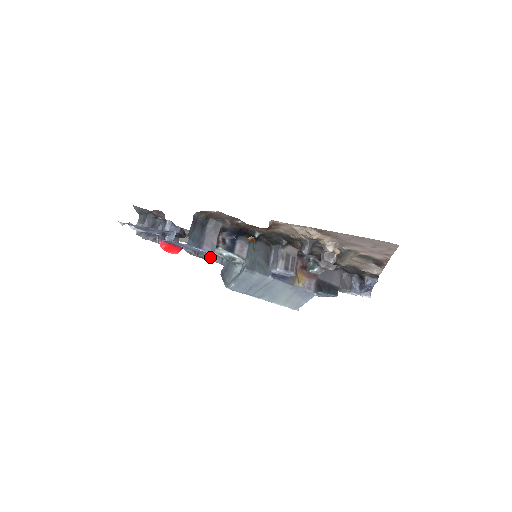
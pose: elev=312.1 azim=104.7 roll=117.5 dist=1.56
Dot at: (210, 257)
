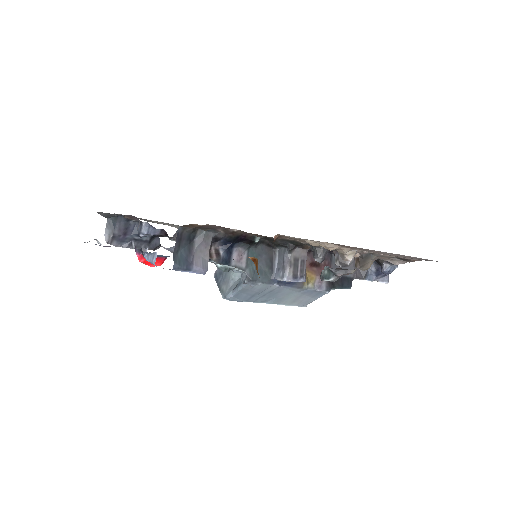
Dot at: occluded
